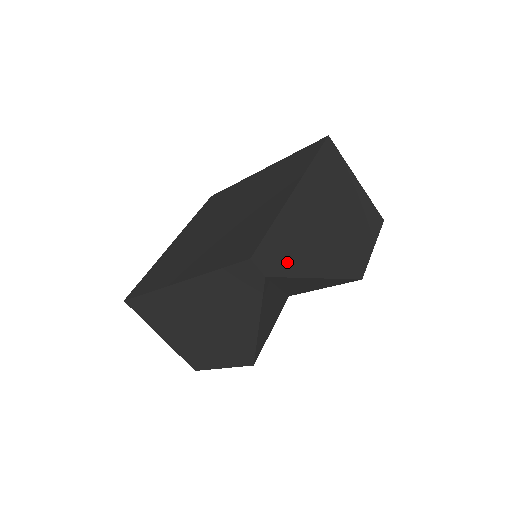
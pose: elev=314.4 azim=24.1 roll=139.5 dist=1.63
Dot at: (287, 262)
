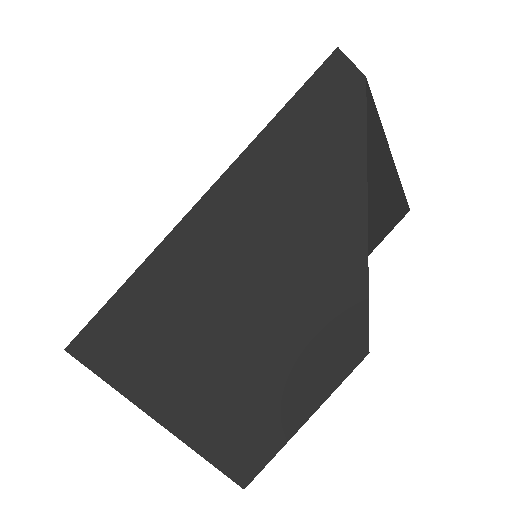
Dot at: occluded
